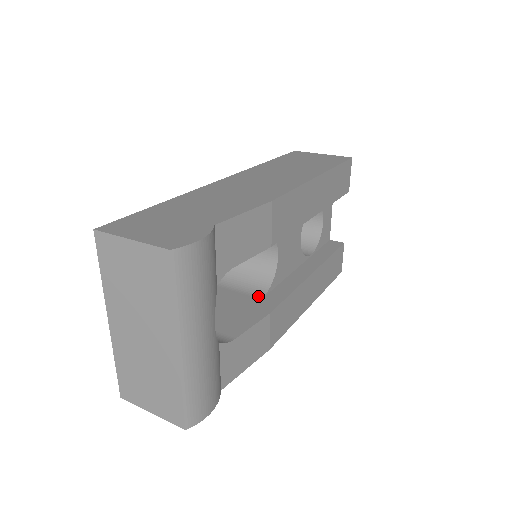
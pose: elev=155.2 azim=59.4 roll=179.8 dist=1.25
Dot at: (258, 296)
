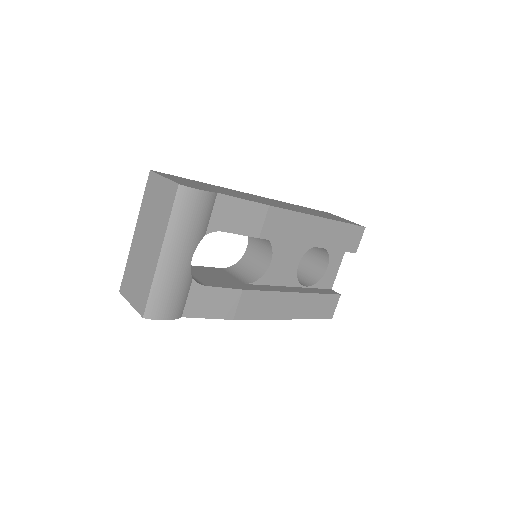
Dot at: (244, 282)
